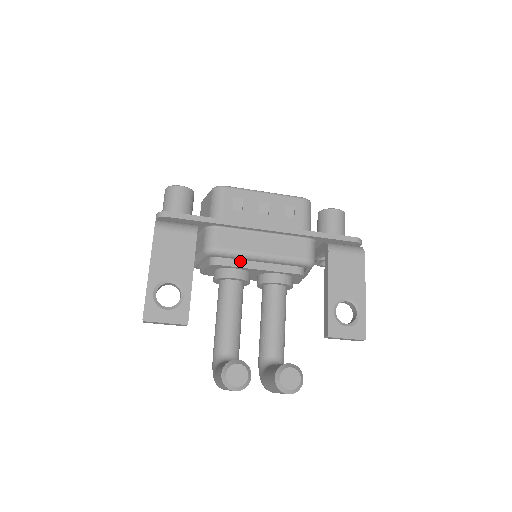
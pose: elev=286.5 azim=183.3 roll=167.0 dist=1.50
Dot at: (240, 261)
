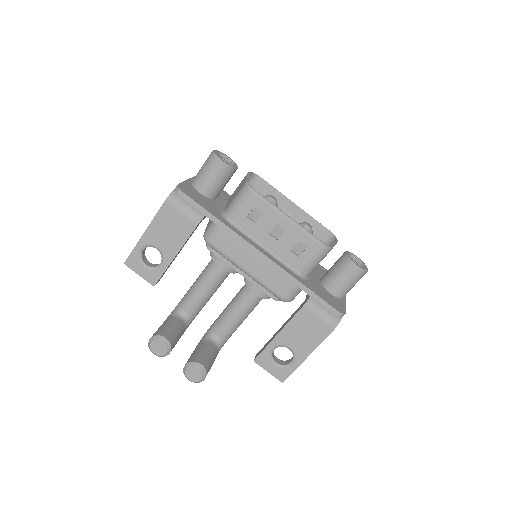
Dot at: occluded
